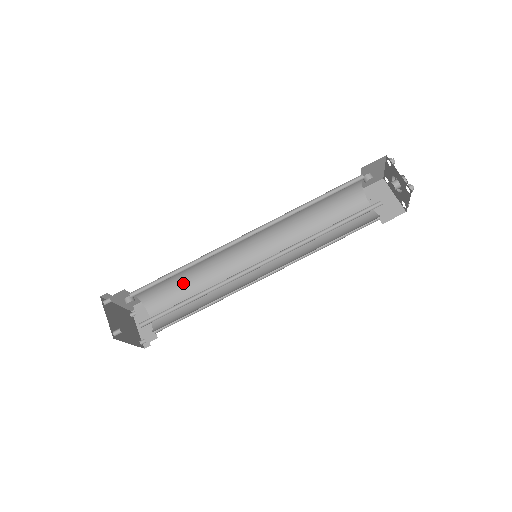
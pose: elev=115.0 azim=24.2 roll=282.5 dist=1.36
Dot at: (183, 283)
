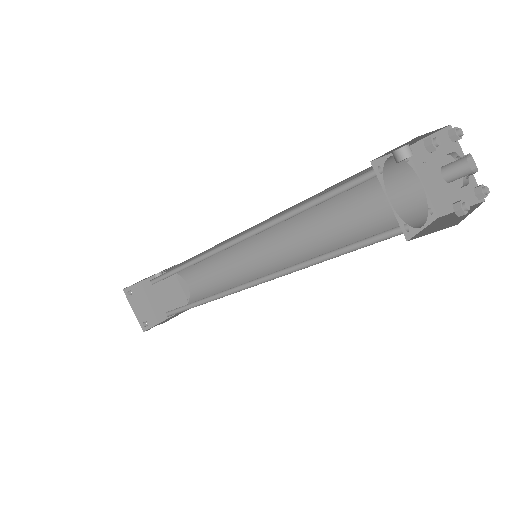
Dot at: occluded
